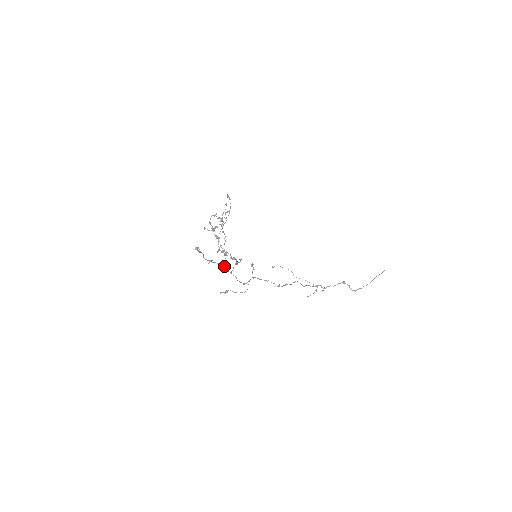
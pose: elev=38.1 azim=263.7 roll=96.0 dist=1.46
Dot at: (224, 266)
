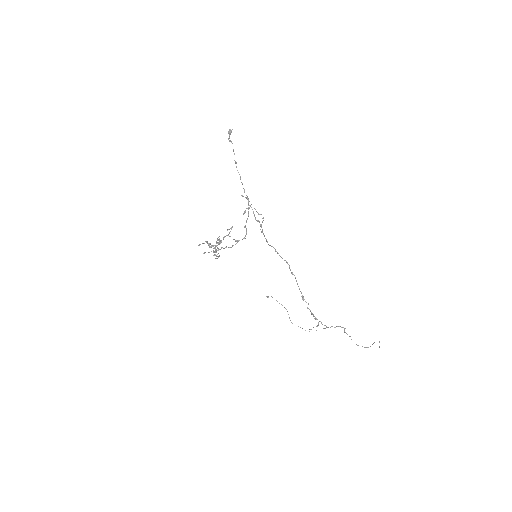
Dot at: occluded
